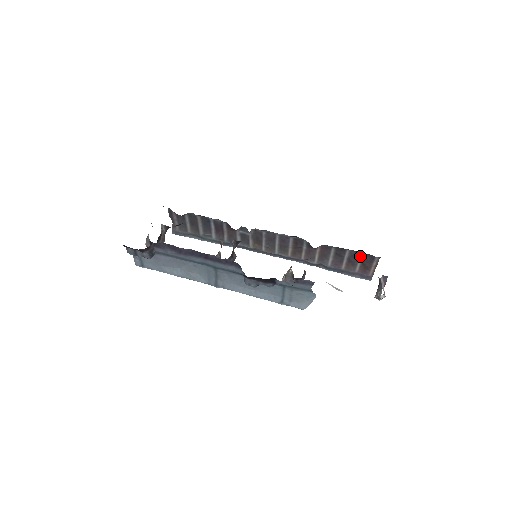
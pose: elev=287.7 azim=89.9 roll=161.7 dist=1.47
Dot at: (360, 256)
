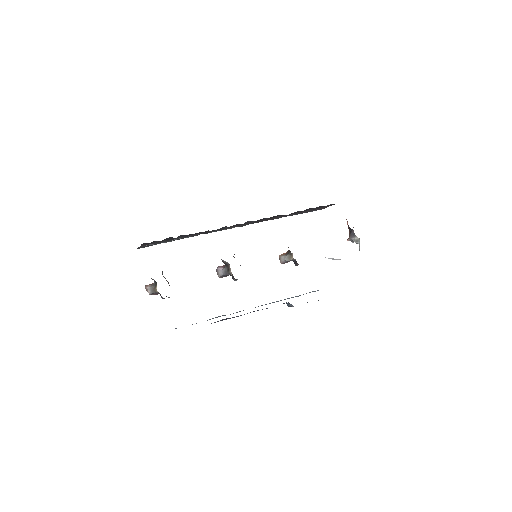
Dot at: (323, 206)
